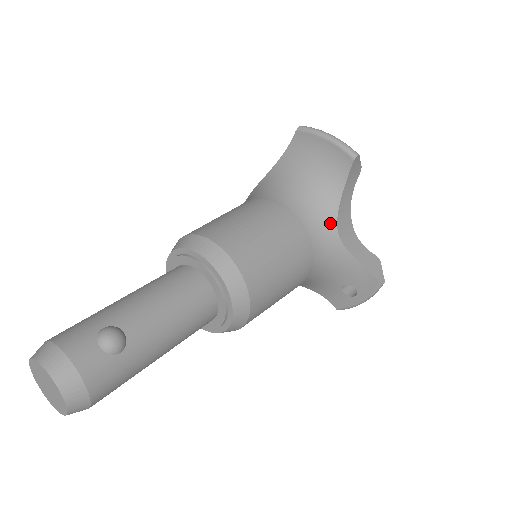
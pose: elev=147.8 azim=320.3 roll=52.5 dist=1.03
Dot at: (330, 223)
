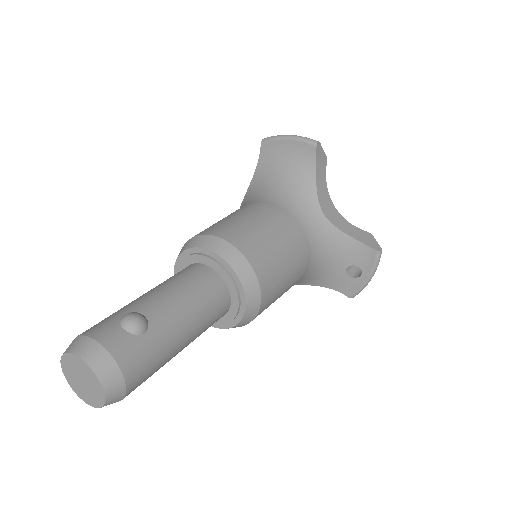
Dot at: (313, 207)
